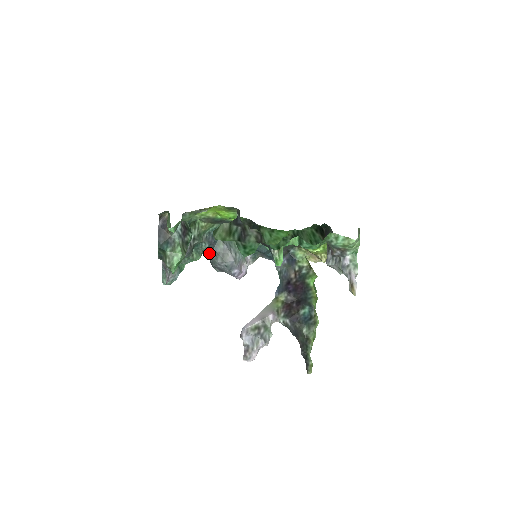
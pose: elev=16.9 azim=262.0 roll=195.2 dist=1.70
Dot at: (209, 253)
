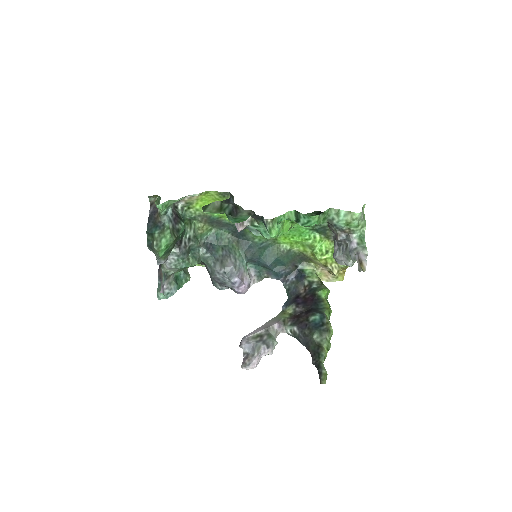
Dot at: (207, 261)
